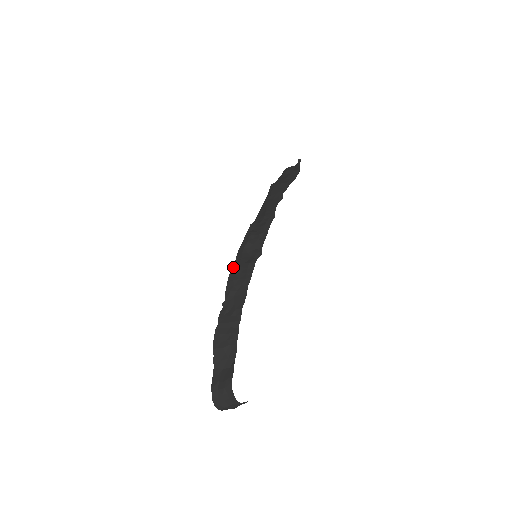
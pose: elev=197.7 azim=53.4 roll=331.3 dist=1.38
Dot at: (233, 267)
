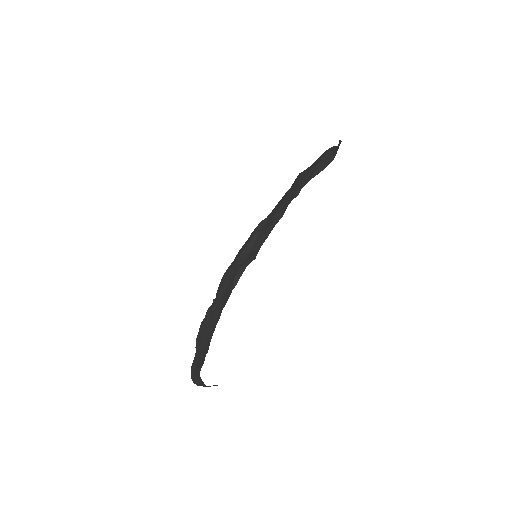
Dot at: (229, 267)
